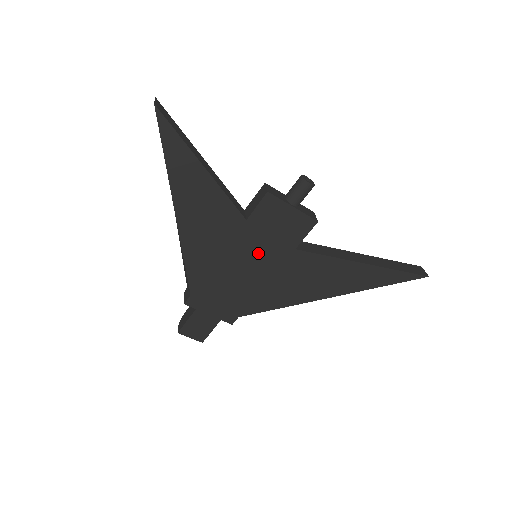
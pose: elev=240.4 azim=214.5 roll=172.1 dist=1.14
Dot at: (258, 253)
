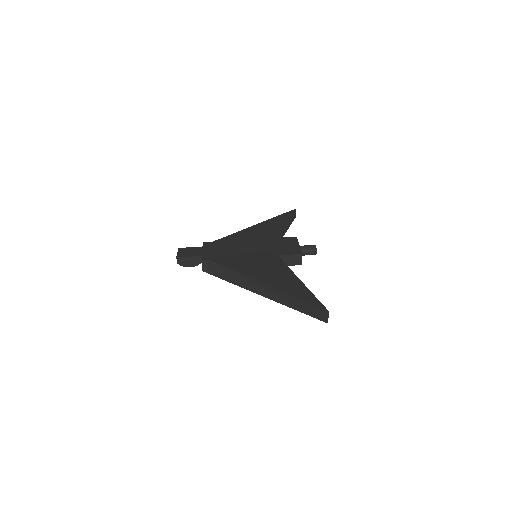
Dot at: (262, 248)
